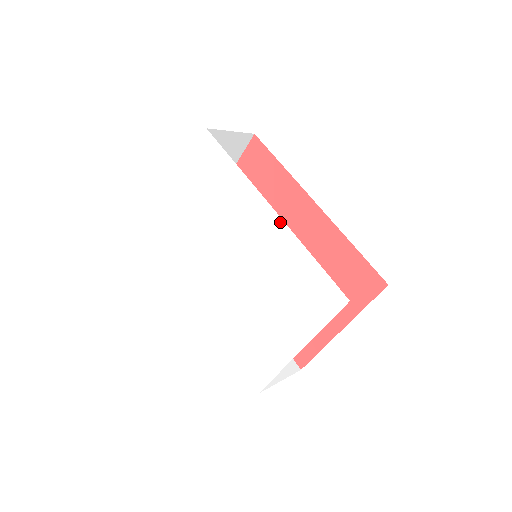
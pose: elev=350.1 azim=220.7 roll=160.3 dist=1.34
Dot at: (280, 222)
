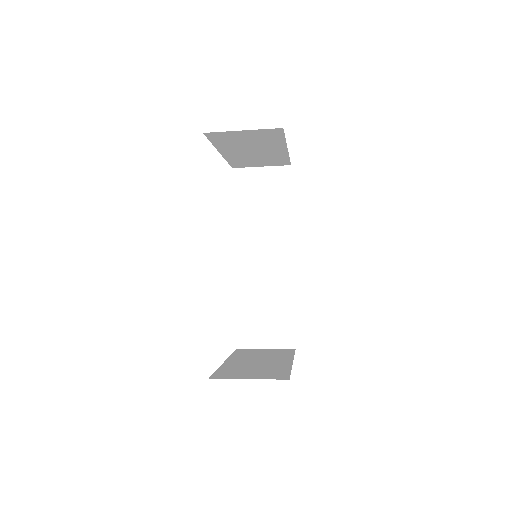
Dot at: occluded
